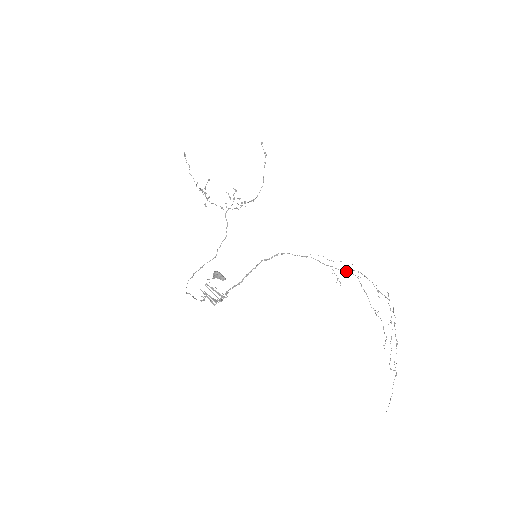
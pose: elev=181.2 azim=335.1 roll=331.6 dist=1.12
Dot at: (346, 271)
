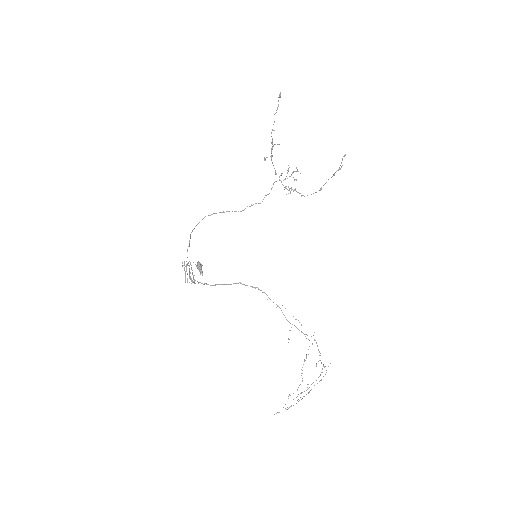
Dot at: (304, 334)
